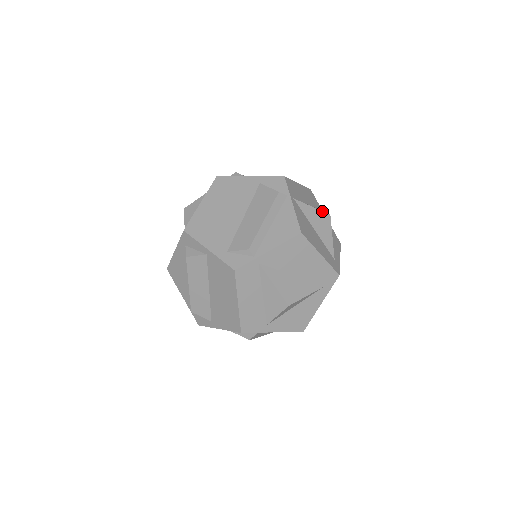
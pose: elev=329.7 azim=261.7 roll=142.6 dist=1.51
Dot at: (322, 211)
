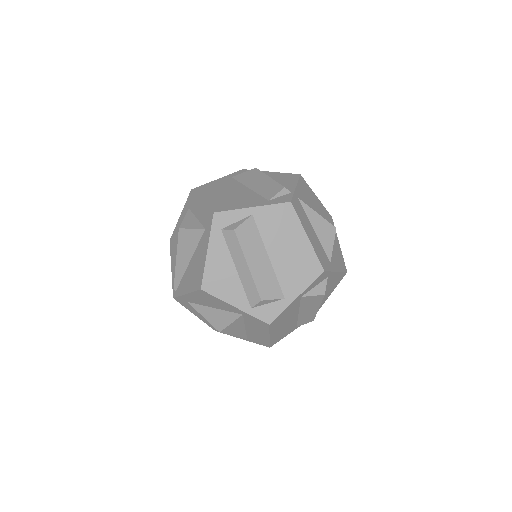
Dot at: occluded
